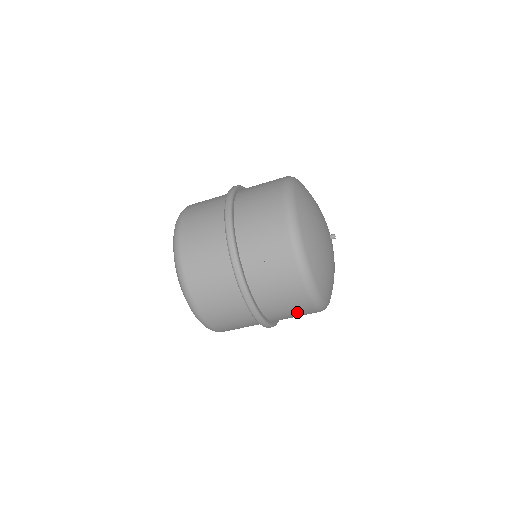
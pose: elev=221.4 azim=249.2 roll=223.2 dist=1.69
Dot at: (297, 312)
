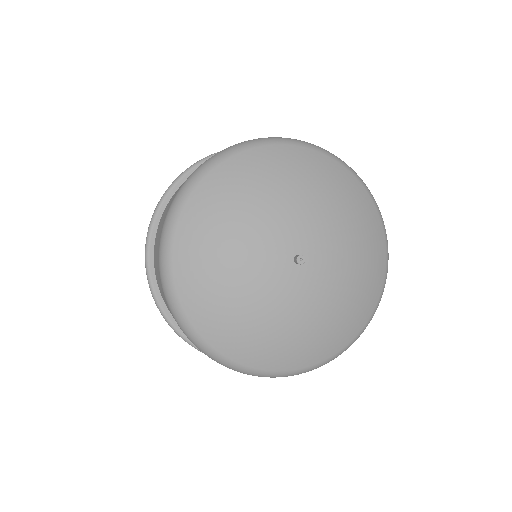
Dot at: occluded
